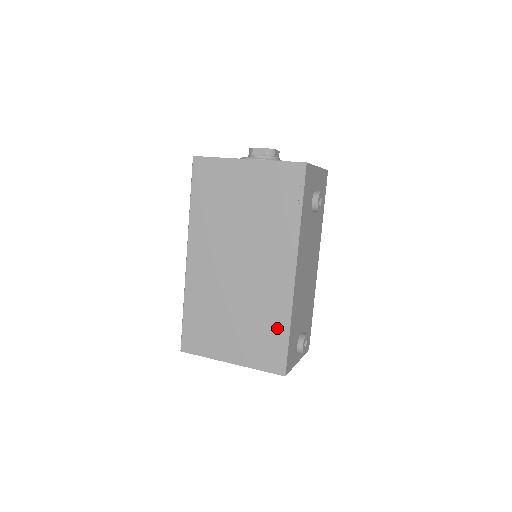
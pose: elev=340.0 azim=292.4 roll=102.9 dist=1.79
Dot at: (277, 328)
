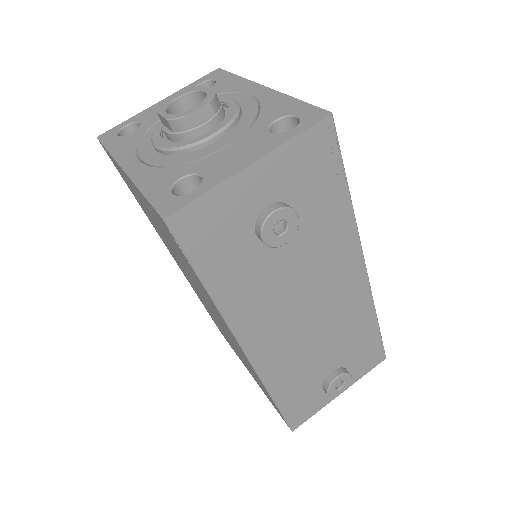
Dot at: occluded
